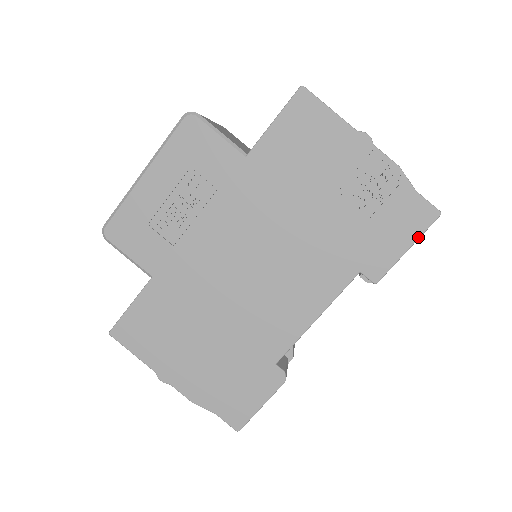
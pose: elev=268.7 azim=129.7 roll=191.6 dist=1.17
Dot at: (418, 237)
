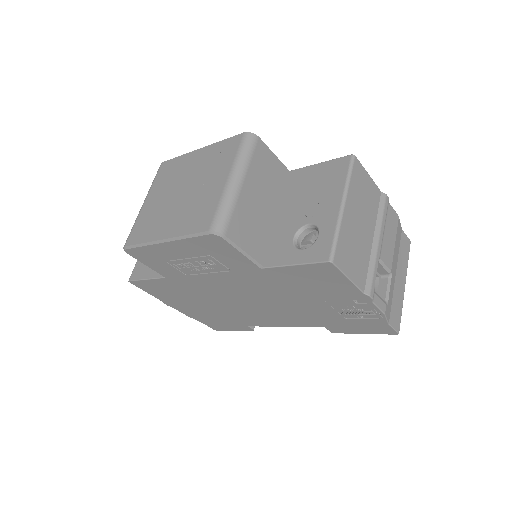
Dot at: occluded
